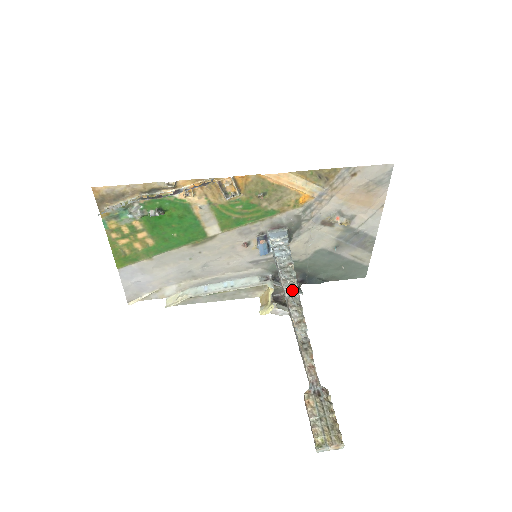
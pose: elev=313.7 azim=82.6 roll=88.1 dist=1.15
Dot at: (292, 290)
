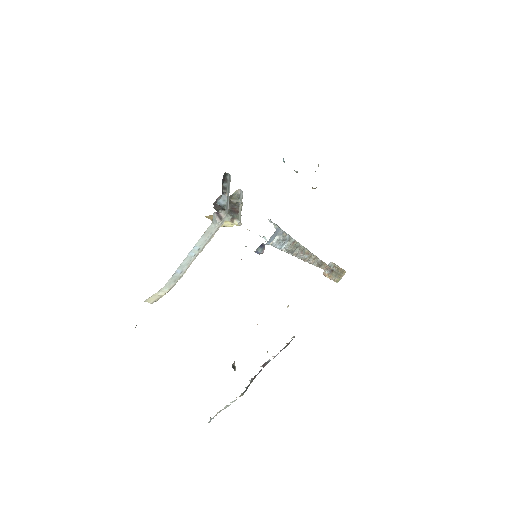
Dot at: (302, 253)
